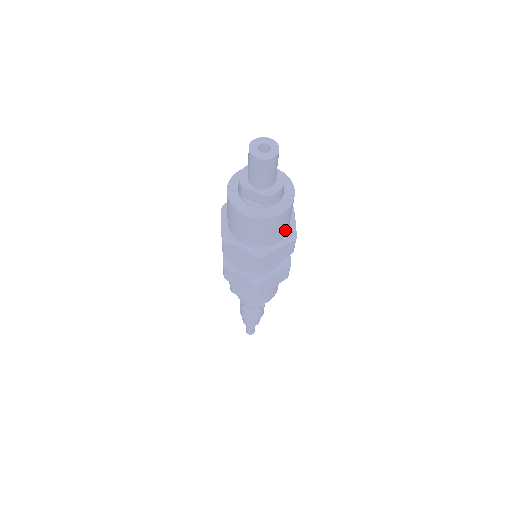
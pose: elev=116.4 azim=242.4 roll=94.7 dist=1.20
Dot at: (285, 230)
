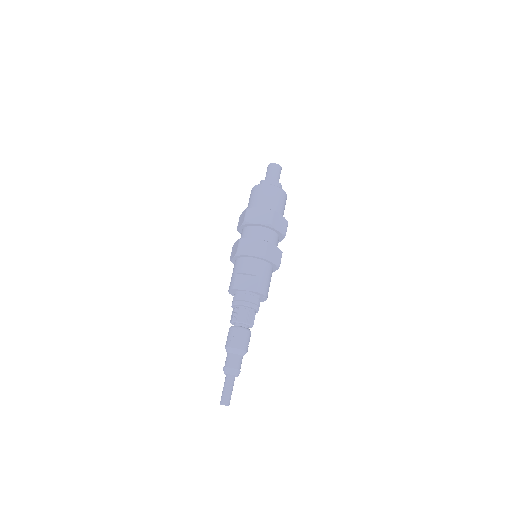
Dot at: (282, 213)
